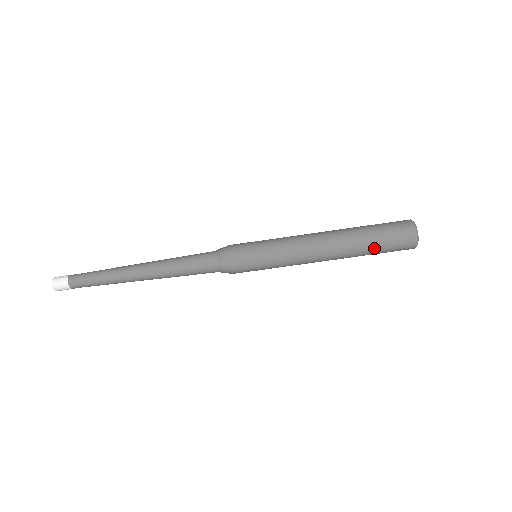
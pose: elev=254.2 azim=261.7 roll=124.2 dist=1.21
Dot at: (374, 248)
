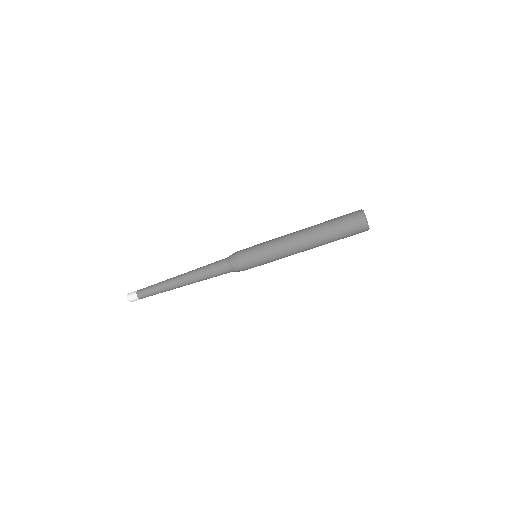
Dot at: occluded
